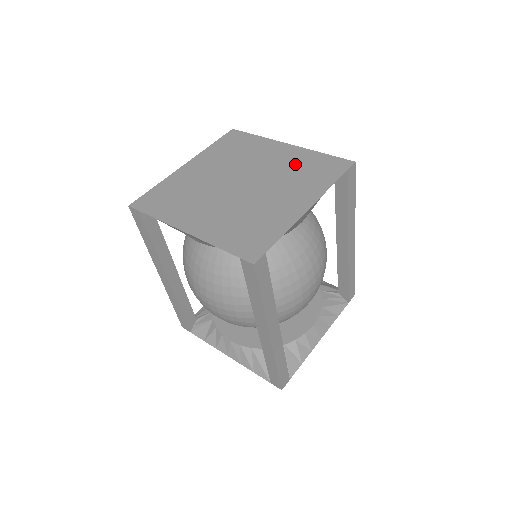
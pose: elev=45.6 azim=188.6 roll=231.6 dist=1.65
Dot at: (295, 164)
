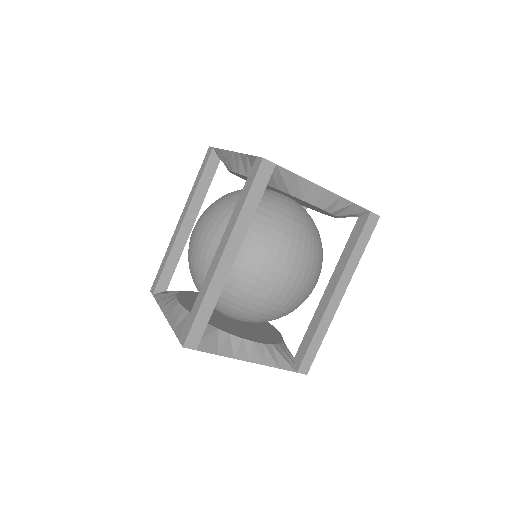
Dot at: occluded
